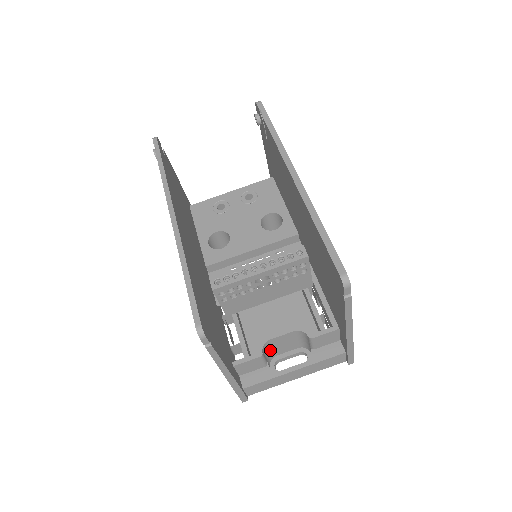
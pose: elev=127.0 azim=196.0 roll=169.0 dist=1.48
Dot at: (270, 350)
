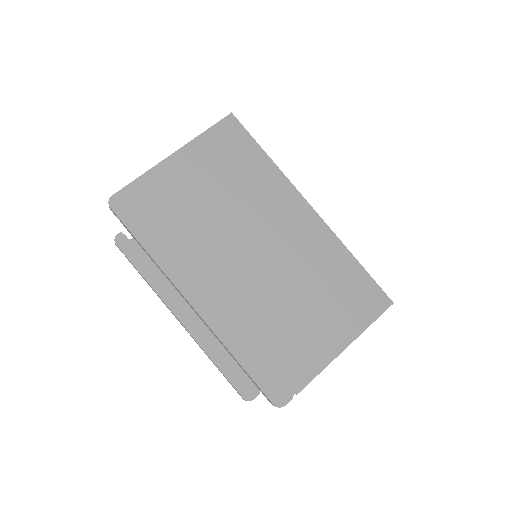
Dot at: occluded
